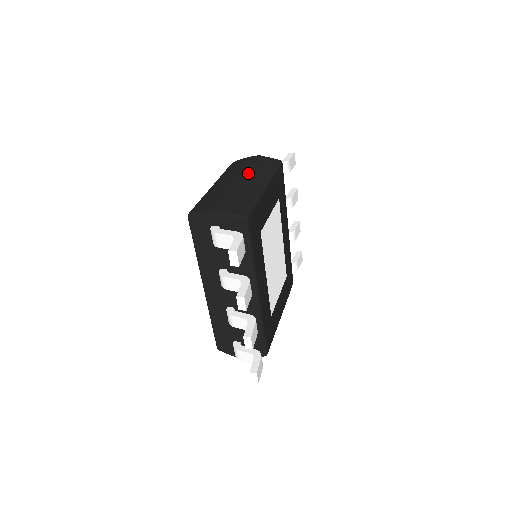
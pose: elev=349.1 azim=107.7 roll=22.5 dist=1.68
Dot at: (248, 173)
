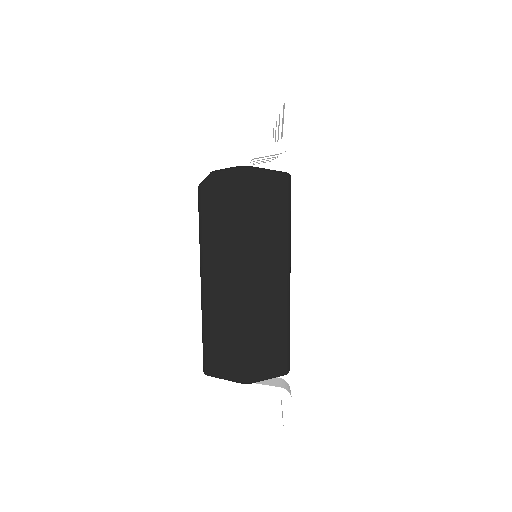
Dot at: (252, 253)
